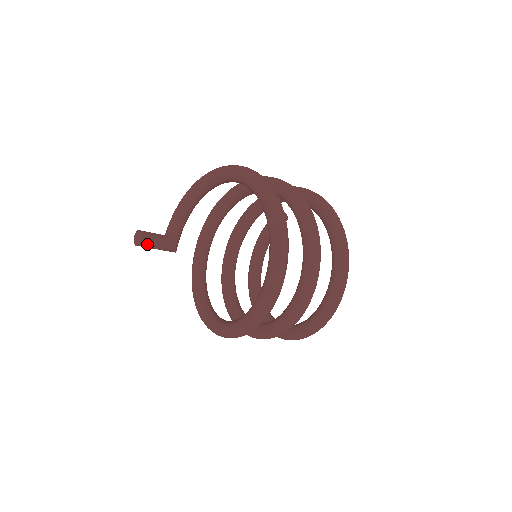
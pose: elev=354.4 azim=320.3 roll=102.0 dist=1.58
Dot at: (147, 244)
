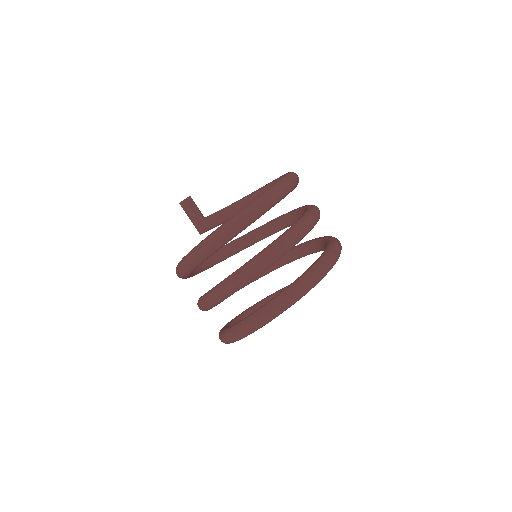
Dot at: (187, 206)
